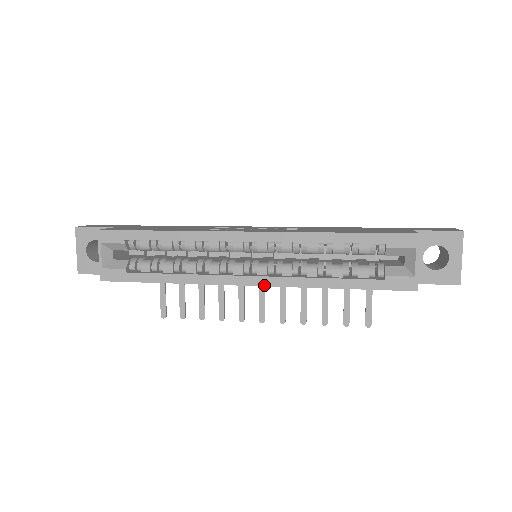
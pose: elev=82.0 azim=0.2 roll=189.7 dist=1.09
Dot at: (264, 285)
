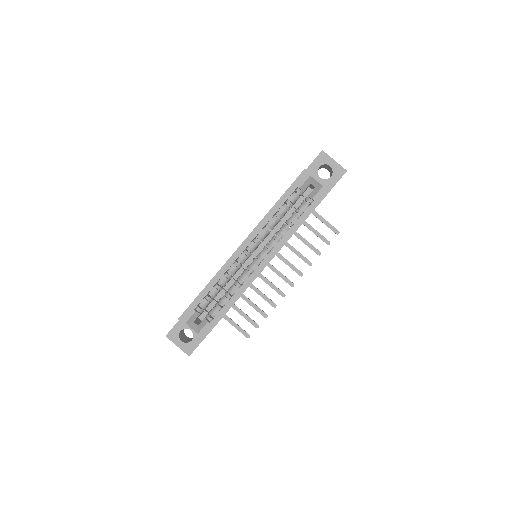
Dot at: (271, 259)
